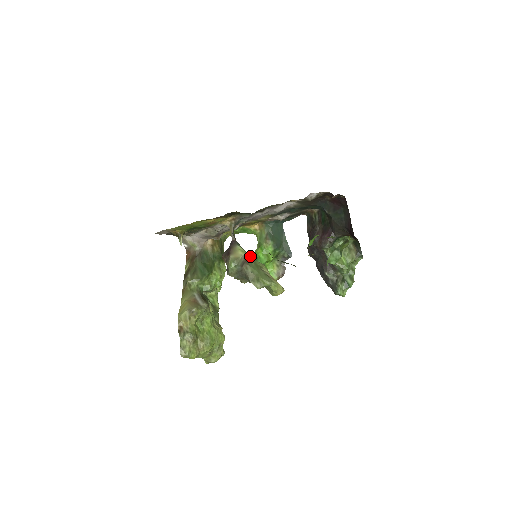
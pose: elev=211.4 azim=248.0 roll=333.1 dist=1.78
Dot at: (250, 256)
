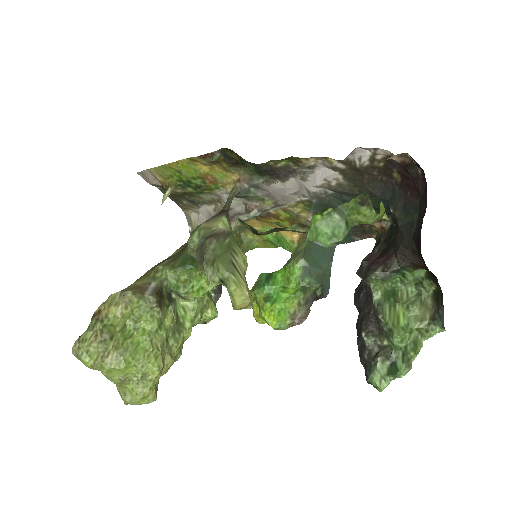
Dot at: (231, 234)
